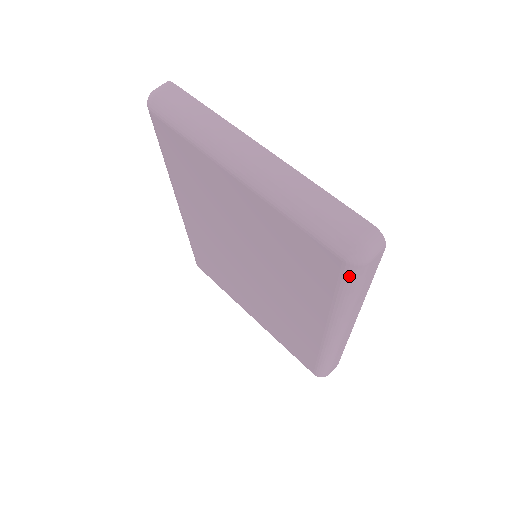
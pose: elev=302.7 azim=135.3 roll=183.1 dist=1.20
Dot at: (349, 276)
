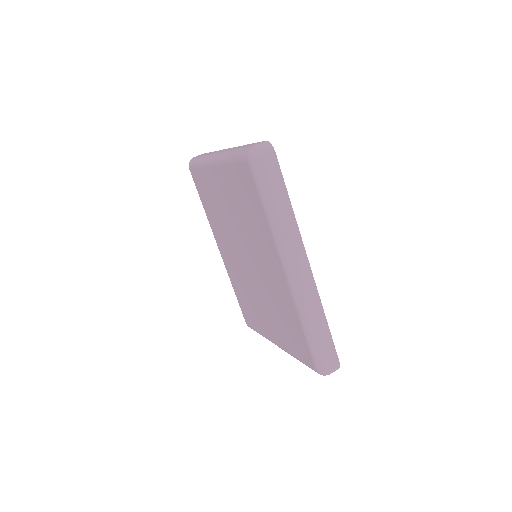
Dot at: (256, 174)
